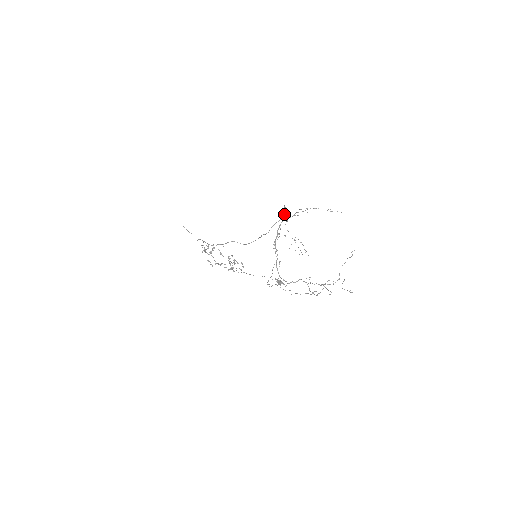
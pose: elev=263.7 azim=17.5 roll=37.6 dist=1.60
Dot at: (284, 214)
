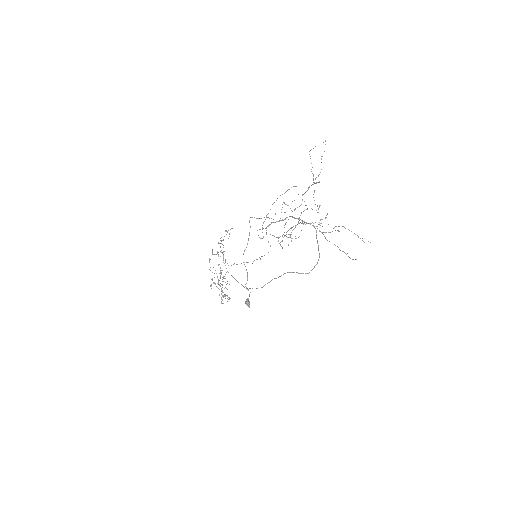
Dot at: occluded
